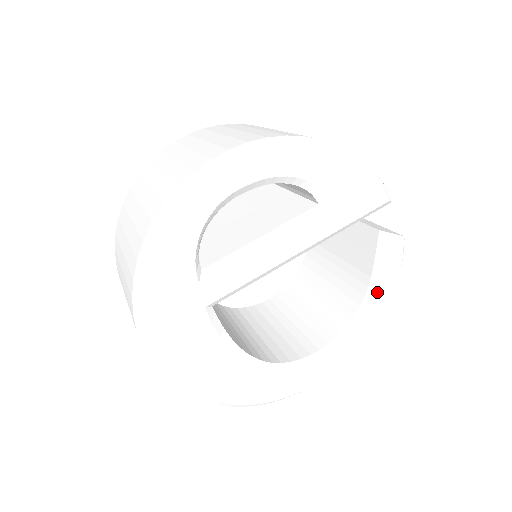
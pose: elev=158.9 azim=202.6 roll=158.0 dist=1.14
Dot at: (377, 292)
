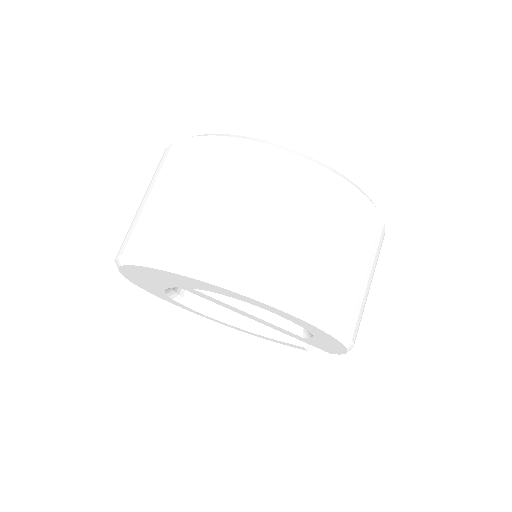
Dot at: (267, 337)
